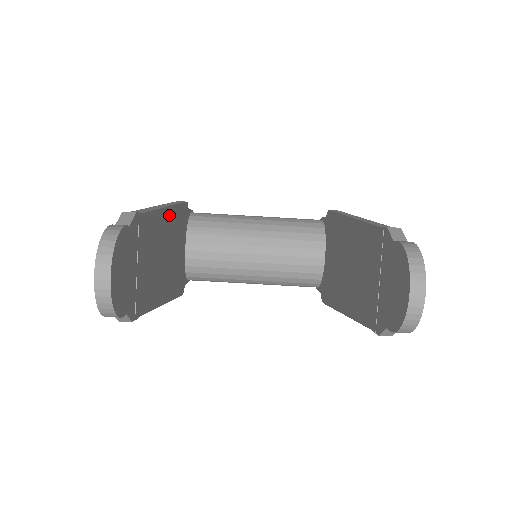
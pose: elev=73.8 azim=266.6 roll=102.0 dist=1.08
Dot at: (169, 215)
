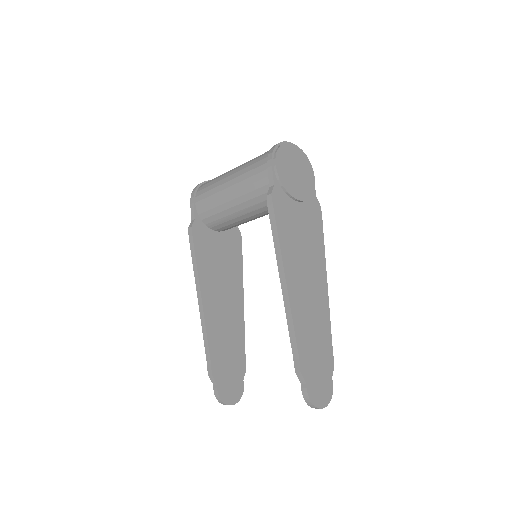
Dot at: (206, 298)
